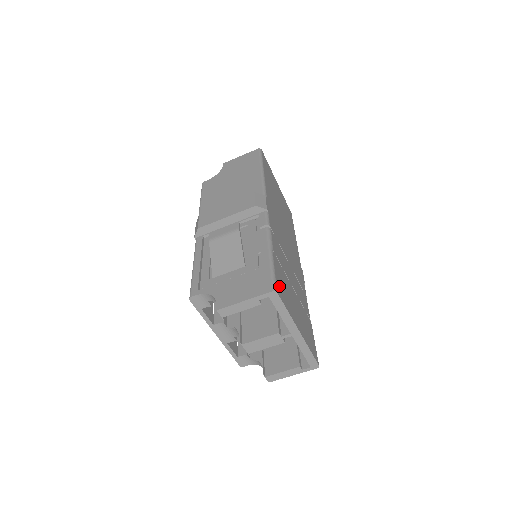
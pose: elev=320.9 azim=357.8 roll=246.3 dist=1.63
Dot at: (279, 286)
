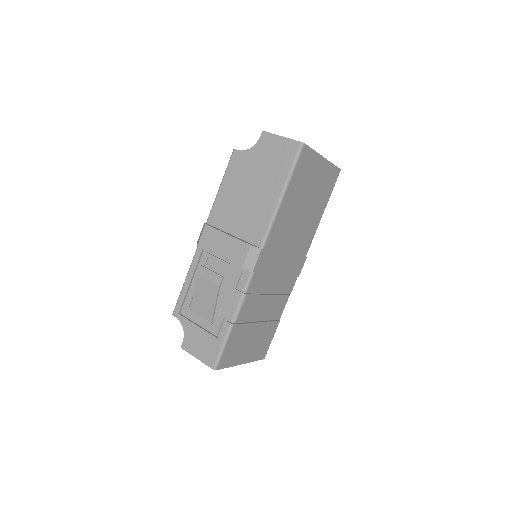
Dot at: (225, 357)
